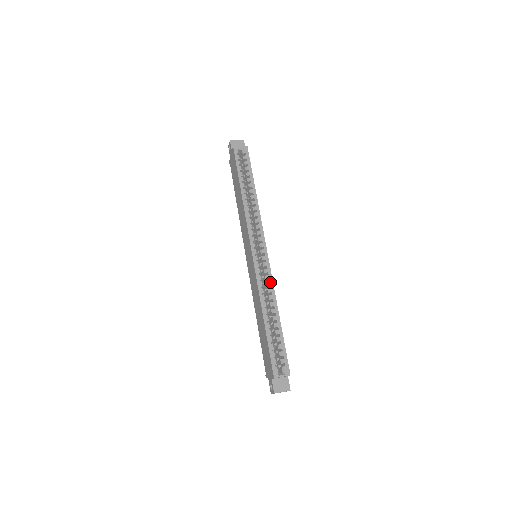
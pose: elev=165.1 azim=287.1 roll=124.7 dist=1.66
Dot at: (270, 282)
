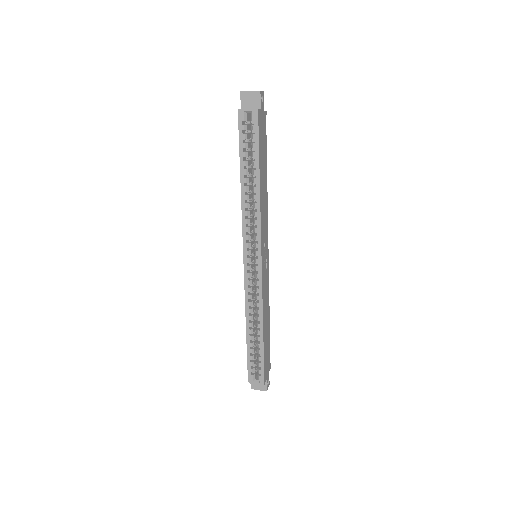
Dot at: (259, 296)
